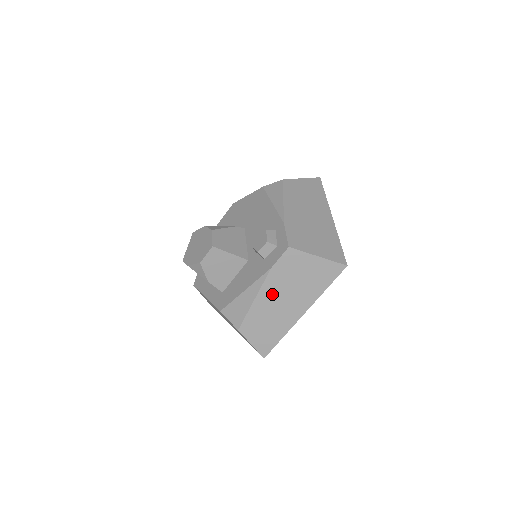
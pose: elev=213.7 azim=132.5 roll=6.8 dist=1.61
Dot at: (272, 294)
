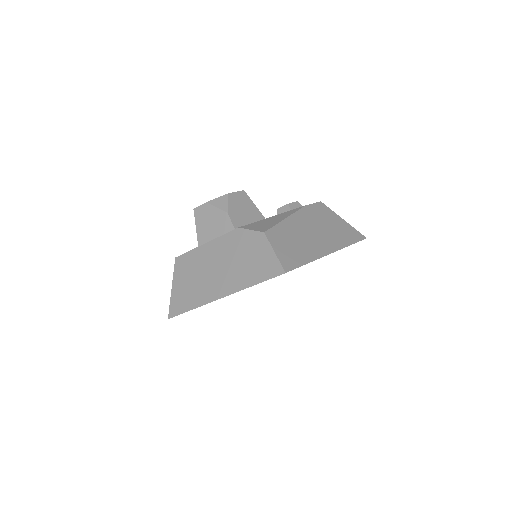
Dot at: (303, 223)
